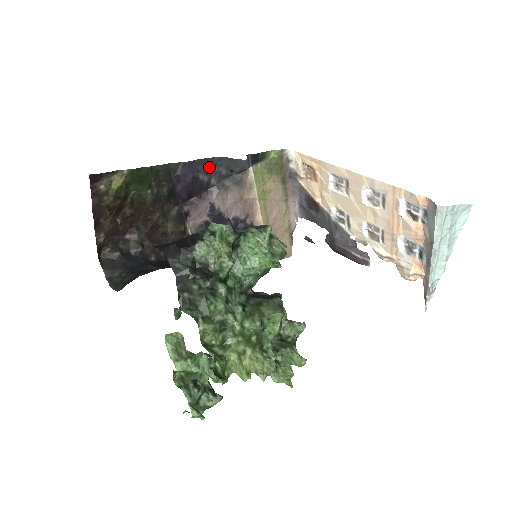
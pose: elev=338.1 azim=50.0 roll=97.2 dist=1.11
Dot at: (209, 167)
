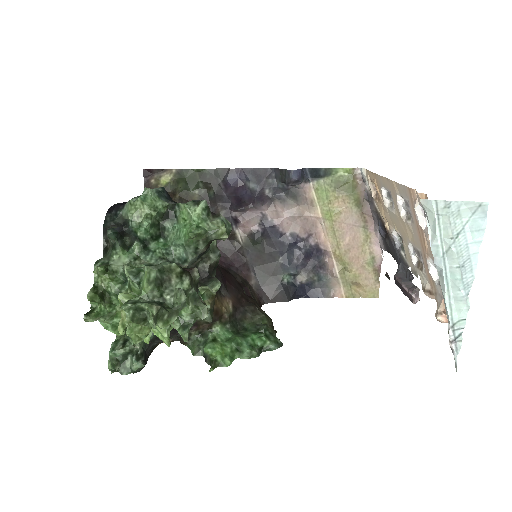
Dot at: (262, 177)
